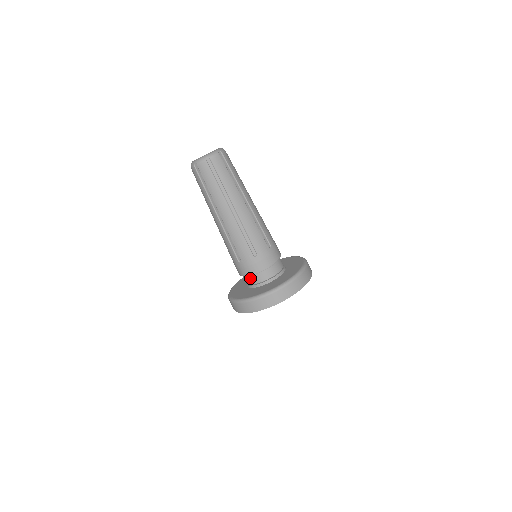
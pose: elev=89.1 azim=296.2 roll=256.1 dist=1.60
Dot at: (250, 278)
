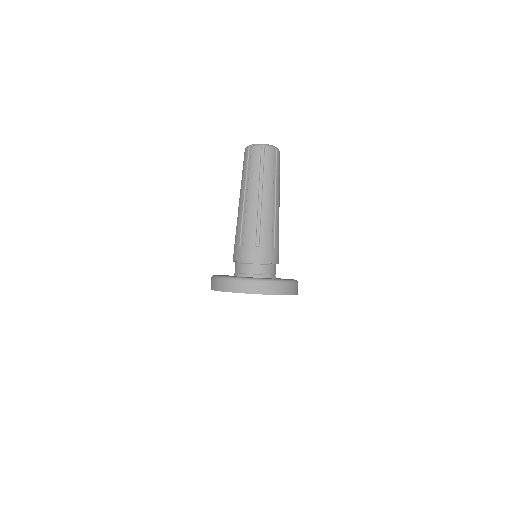
Dot at: (241, 266)
